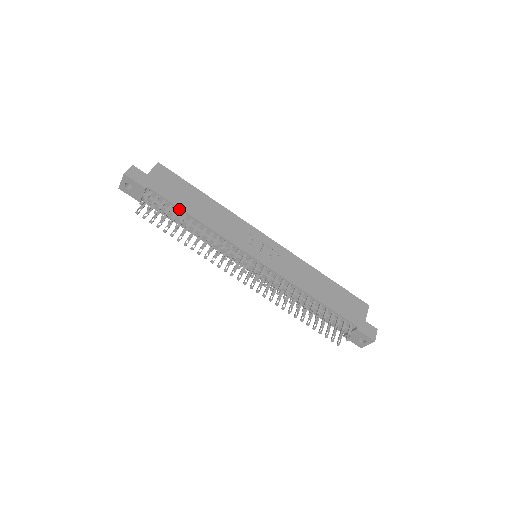
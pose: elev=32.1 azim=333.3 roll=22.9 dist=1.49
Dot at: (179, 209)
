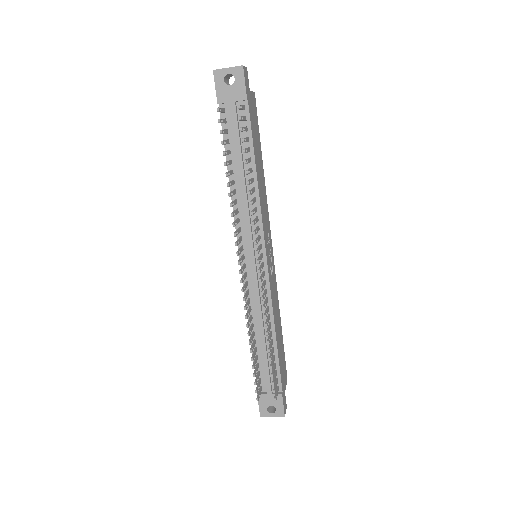
Dot at: (252, 149)
